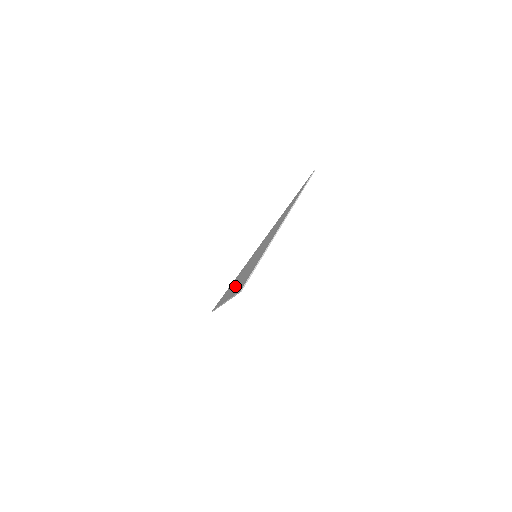
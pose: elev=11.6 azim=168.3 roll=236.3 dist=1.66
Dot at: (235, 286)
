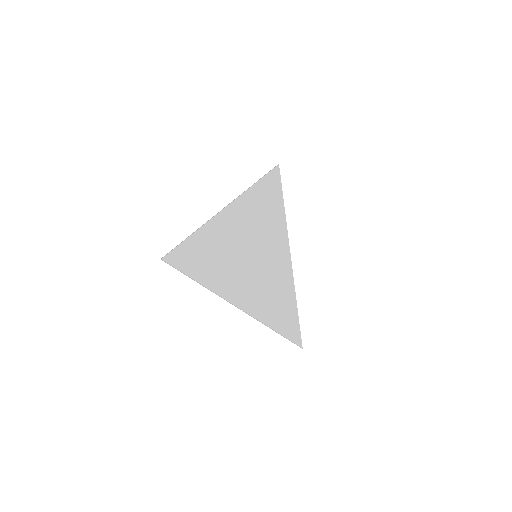
Dot at: (236, 286)
